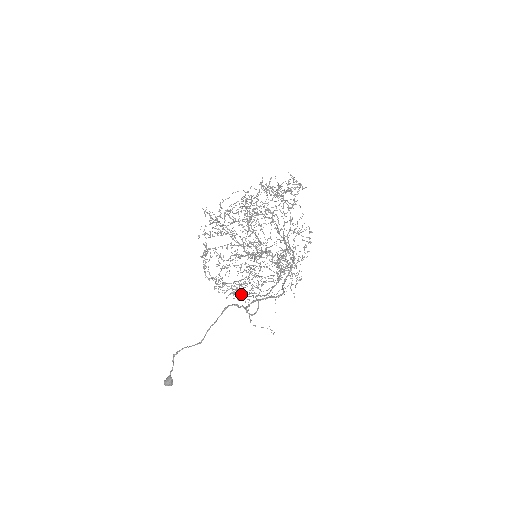
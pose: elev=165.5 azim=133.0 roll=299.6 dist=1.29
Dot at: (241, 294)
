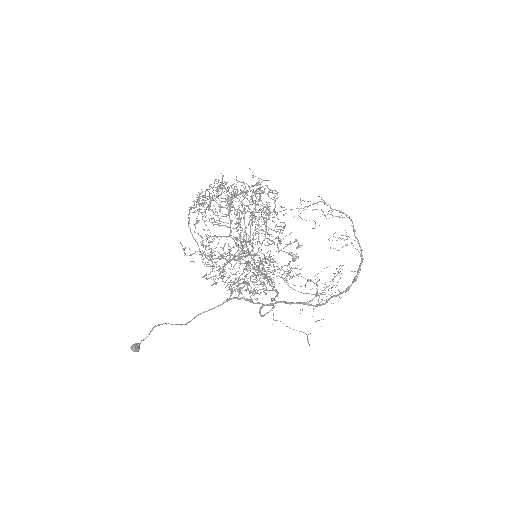
Dot at: (238, 291)
